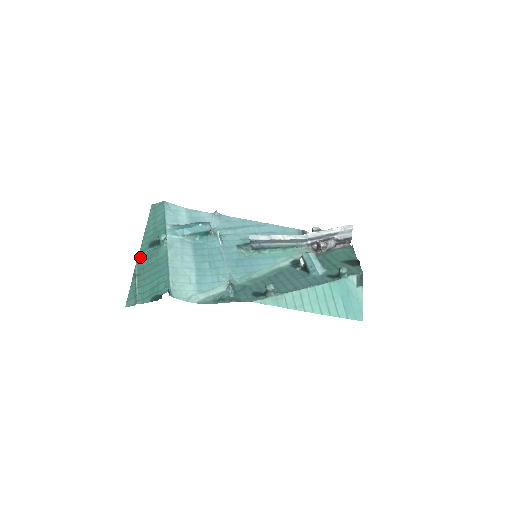
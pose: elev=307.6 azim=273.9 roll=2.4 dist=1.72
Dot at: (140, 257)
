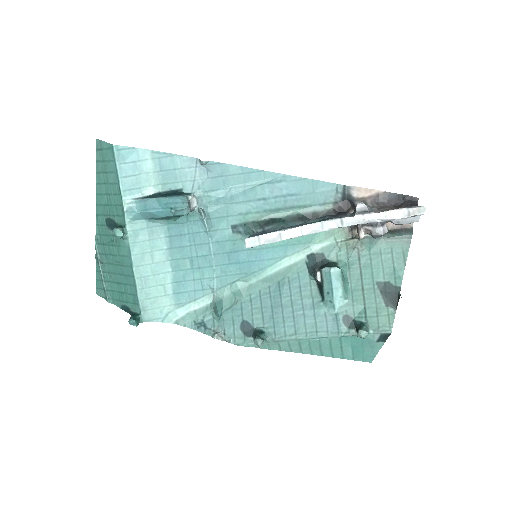
Dot at: (98, 233)
